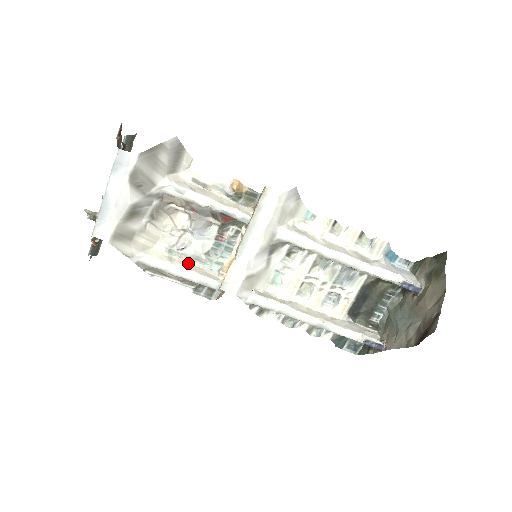
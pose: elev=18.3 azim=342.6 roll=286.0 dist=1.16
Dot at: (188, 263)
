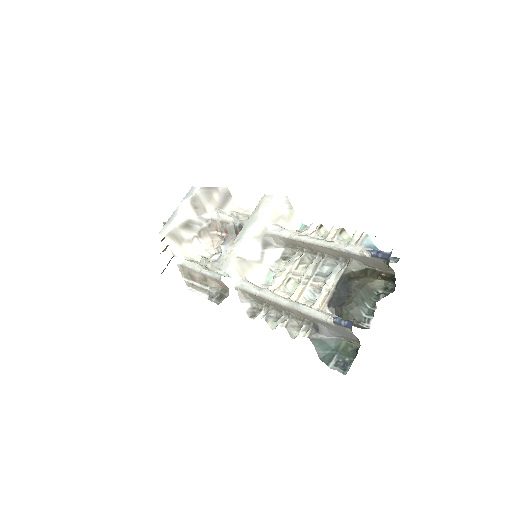
Dot at: occluded
